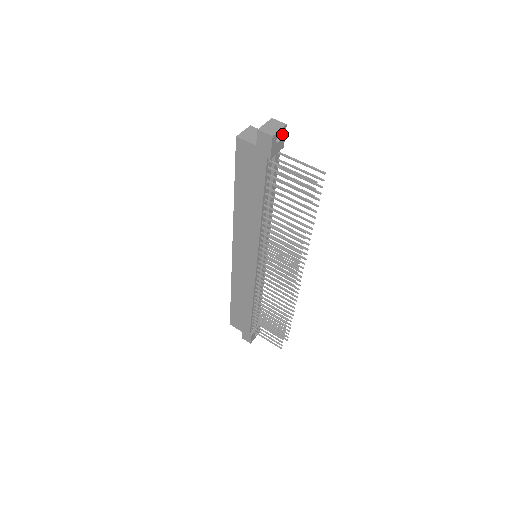
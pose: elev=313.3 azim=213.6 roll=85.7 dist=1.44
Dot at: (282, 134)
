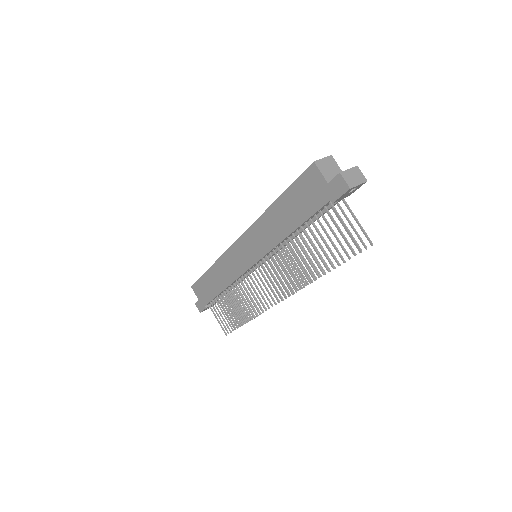
Dot at: (358, 187)
